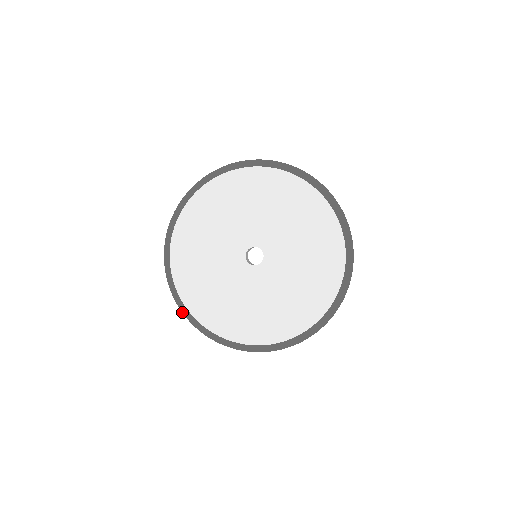
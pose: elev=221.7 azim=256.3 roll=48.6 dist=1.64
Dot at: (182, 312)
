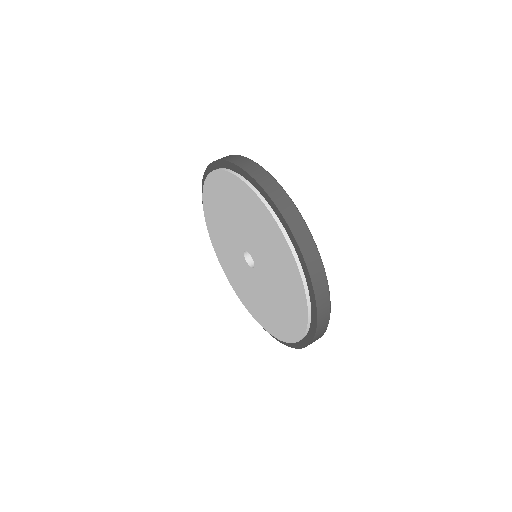
Dot at: occluded
